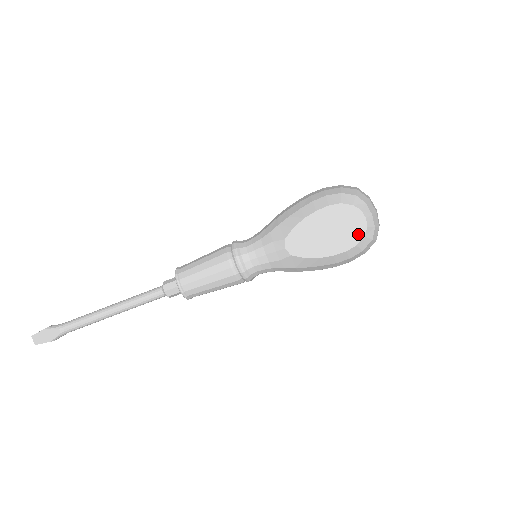
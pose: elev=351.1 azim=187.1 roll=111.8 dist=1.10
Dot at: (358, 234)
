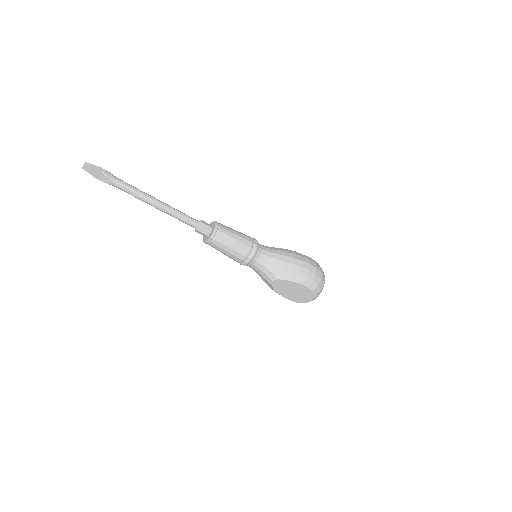
Dot at: (302, 301)
